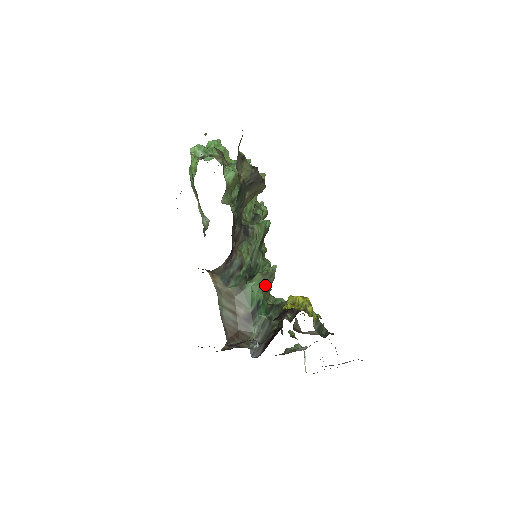
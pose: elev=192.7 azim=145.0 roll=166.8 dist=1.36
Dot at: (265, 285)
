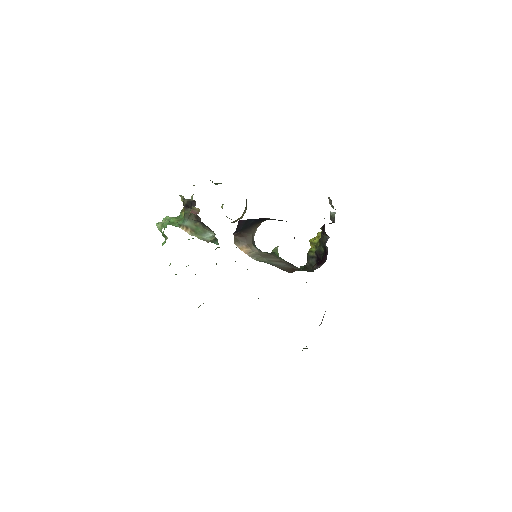
Dot at: occluded
